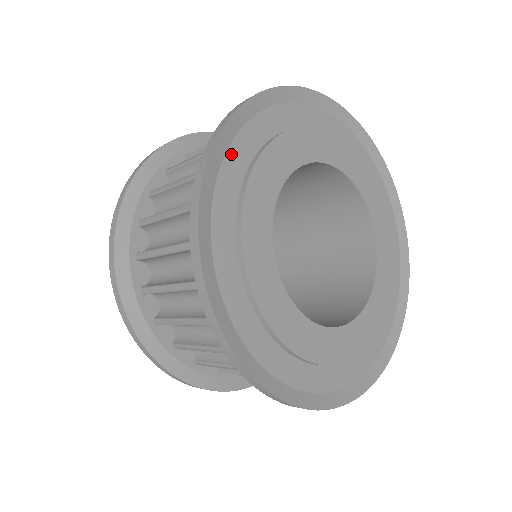
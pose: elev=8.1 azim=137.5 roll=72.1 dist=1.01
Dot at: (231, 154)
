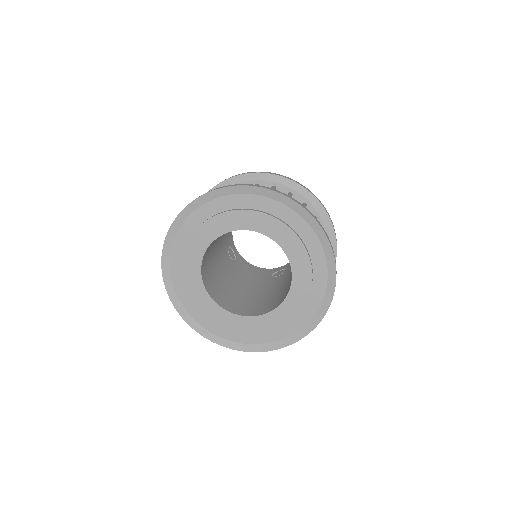
Dot at: (176, 287)
